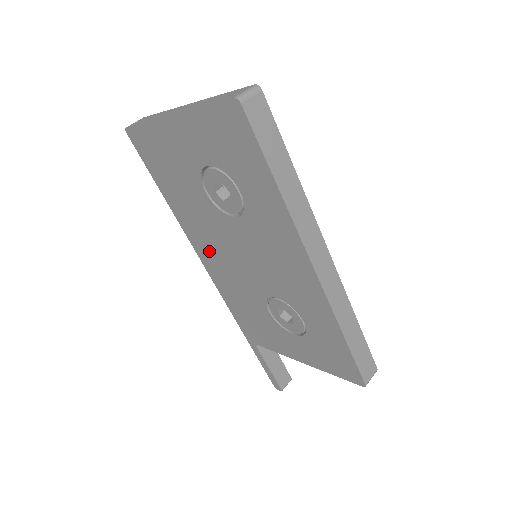
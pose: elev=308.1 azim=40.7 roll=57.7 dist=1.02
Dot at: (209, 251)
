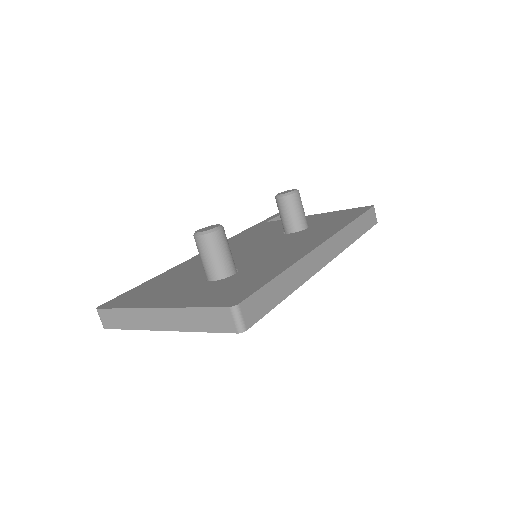
Dot at: occluded
